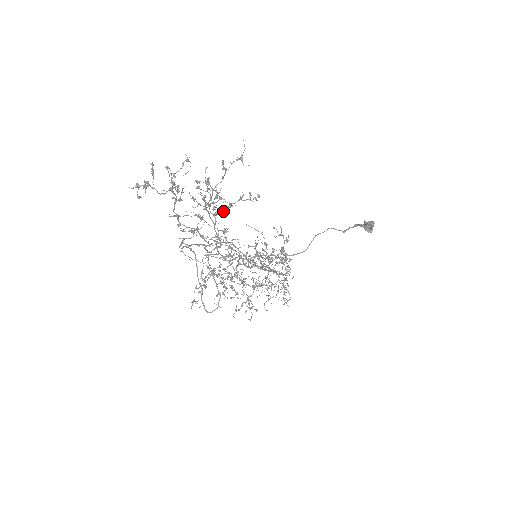
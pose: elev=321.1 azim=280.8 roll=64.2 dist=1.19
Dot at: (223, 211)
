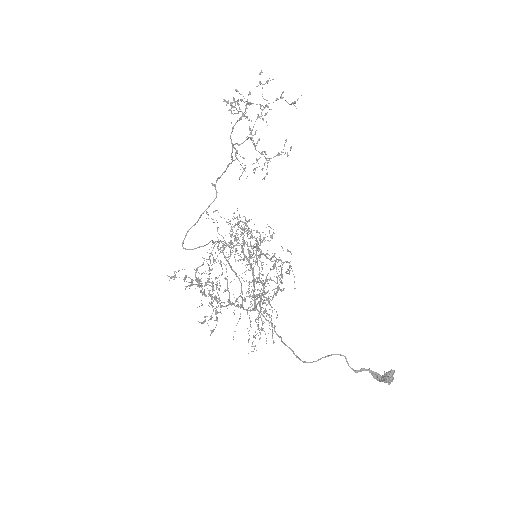
Dot at: occluded
